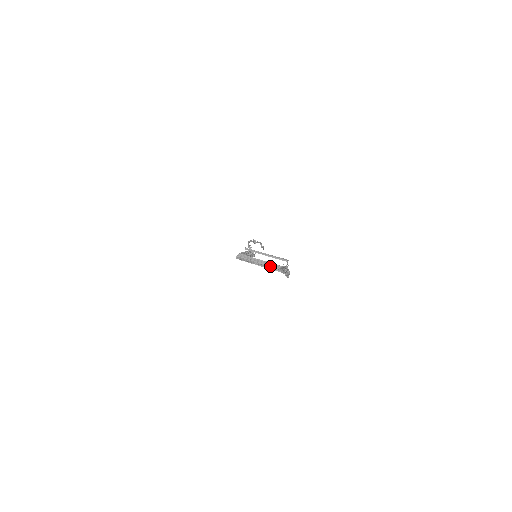
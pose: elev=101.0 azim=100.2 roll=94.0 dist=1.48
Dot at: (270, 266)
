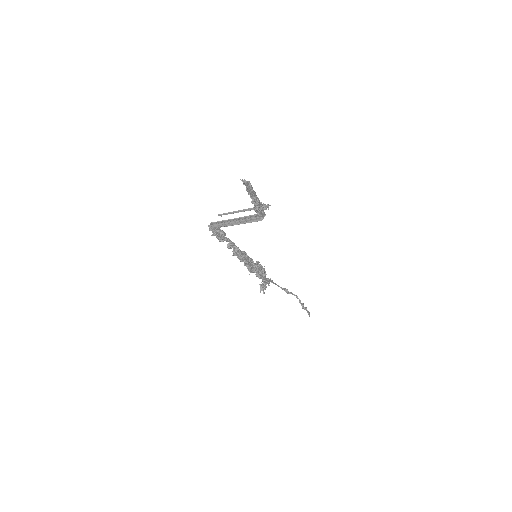
Dot at: (246, 219)
